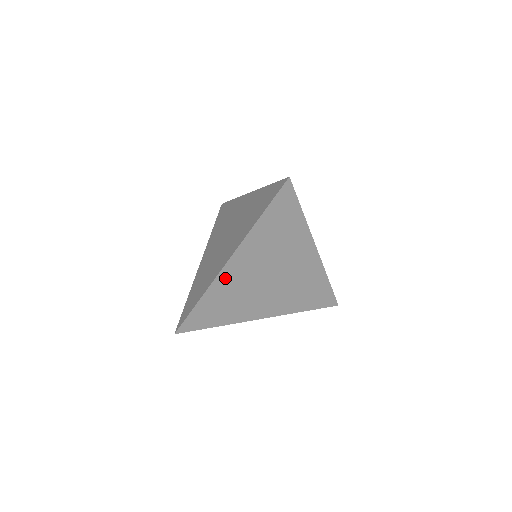
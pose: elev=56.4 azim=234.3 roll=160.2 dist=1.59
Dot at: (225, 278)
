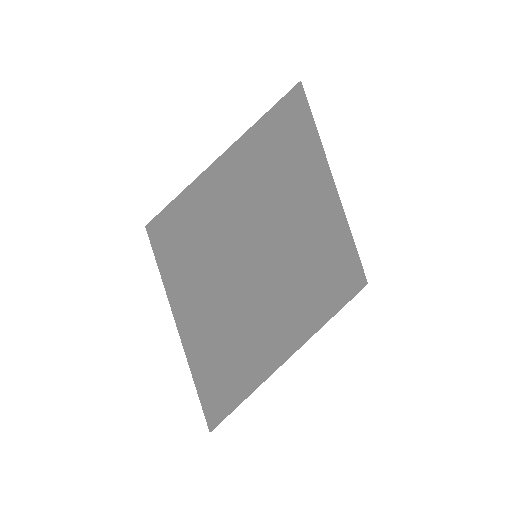
Dot at: (256, 292)
